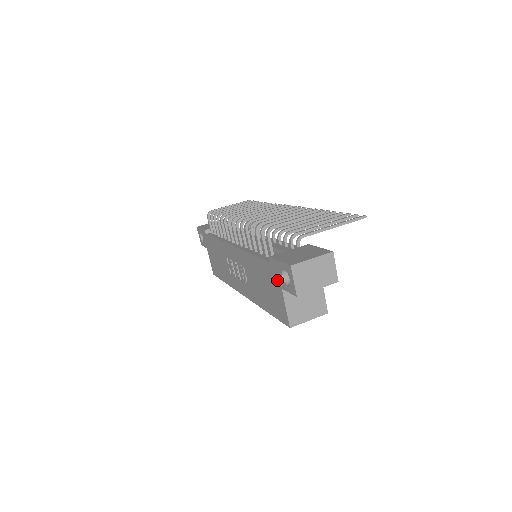
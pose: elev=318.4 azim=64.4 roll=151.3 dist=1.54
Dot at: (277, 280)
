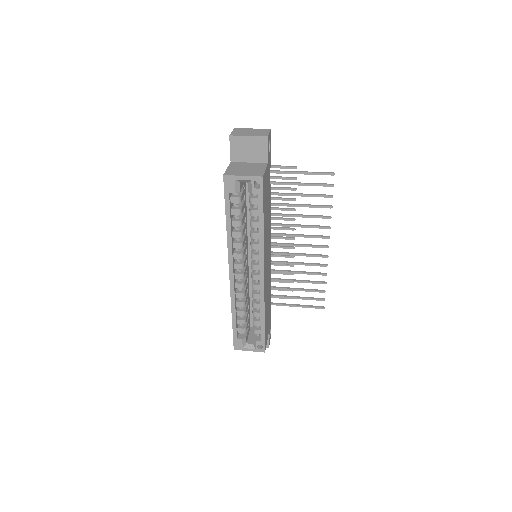
Dot at: occluded
